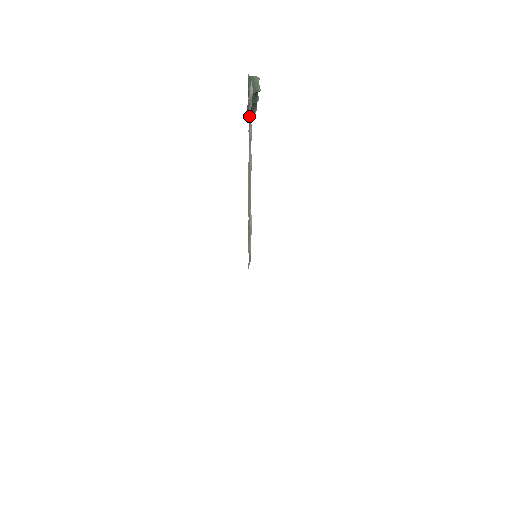
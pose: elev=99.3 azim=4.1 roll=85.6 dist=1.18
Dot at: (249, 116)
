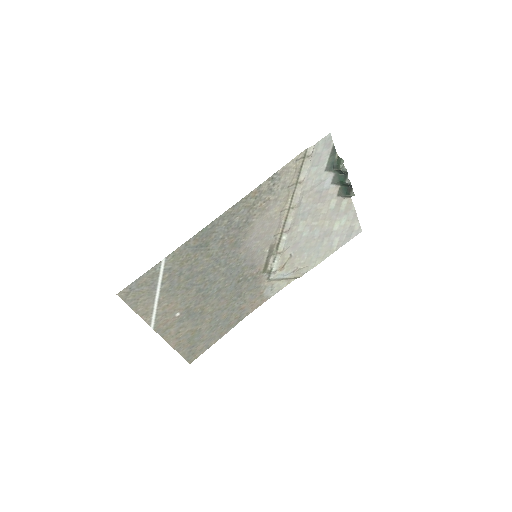
Dot at: (303, 165)
